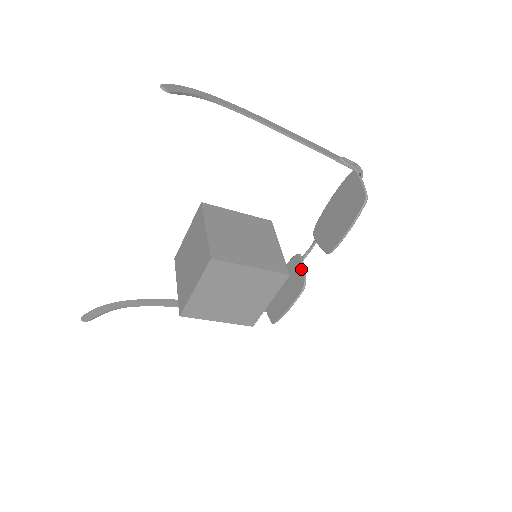
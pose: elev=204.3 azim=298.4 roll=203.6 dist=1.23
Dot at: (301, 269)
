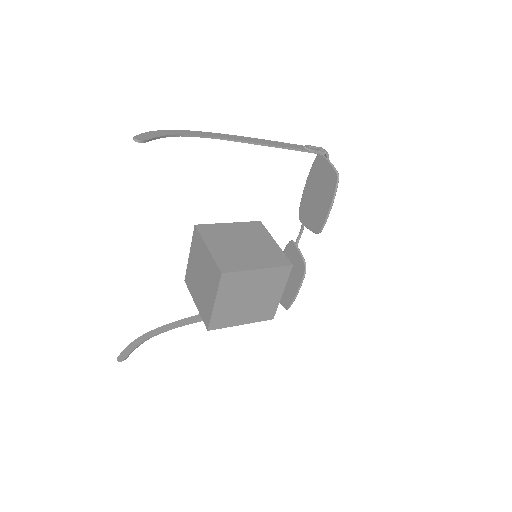
Dot at: (298, 254)
